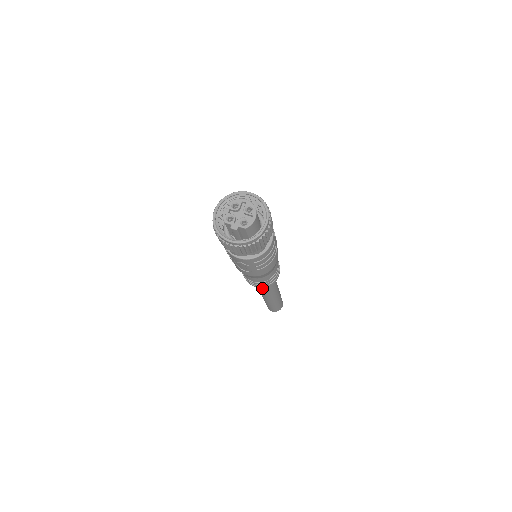
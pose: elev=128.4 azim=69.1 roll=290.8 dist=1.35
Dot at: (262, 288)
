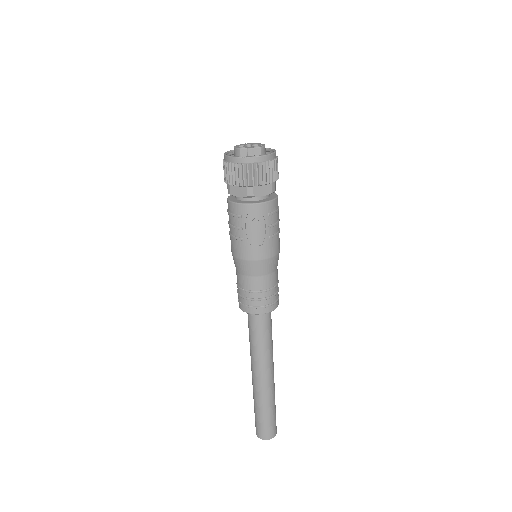
Dot at: (262, 338)
